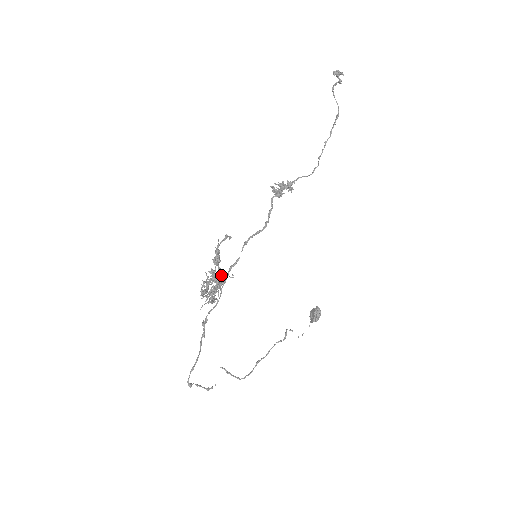
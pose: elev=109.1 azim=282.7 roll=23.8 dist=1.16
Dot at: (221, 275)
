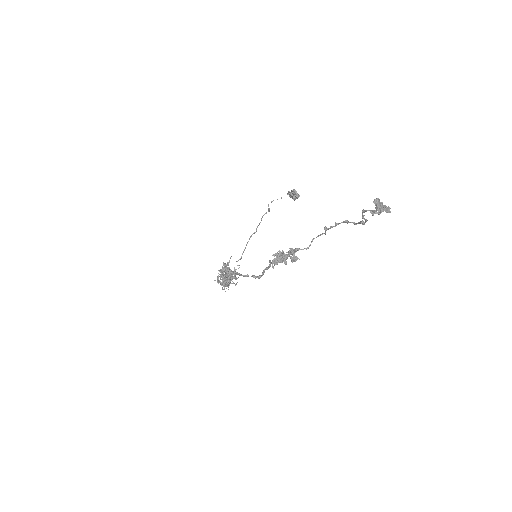
Dot at: (226, 267)
